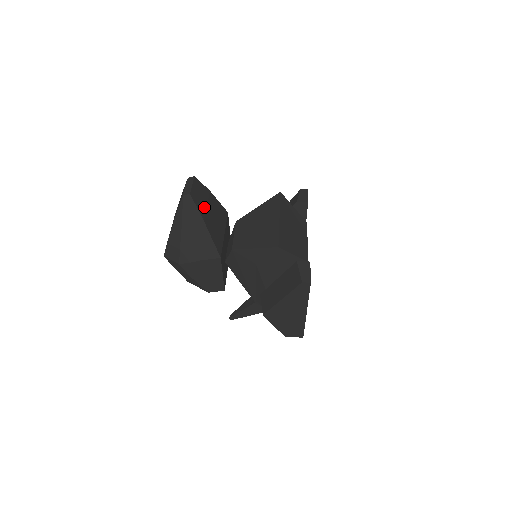
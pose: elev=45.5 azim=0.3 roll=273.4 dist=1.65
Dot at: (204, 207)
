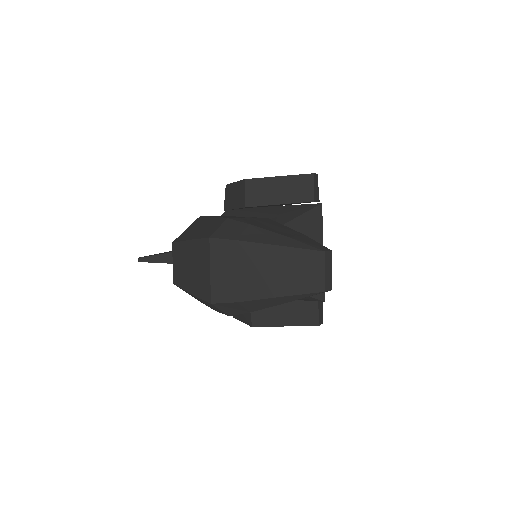
Dot at: occluded
